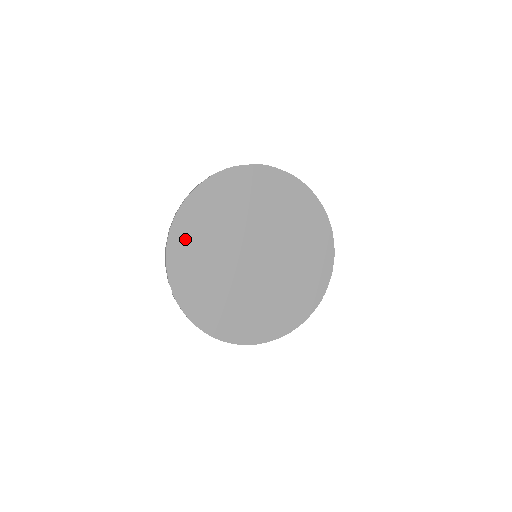
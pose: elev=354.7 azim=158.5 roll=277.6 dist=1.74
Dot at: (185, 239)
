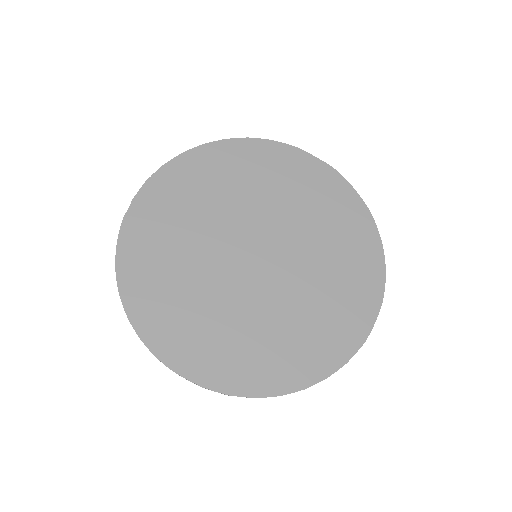
Dot at: (189, 174)
